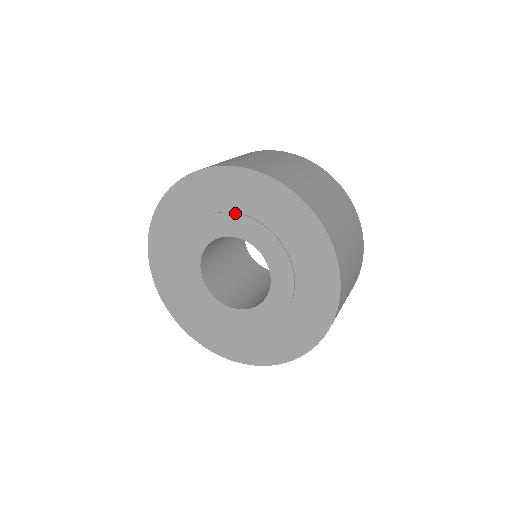
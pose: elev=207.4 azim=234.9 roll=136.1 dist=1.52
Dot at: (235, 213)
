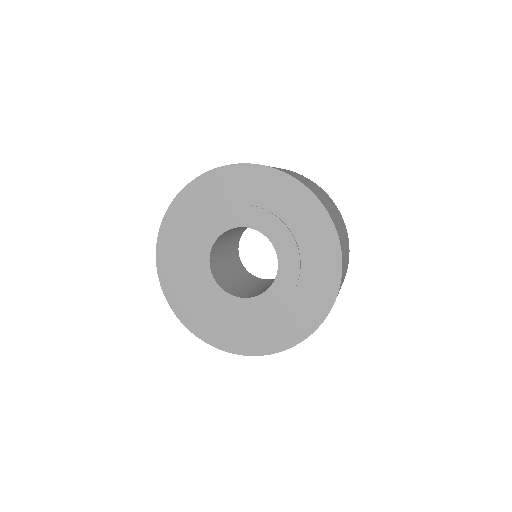
Dot at: (258, 207)
